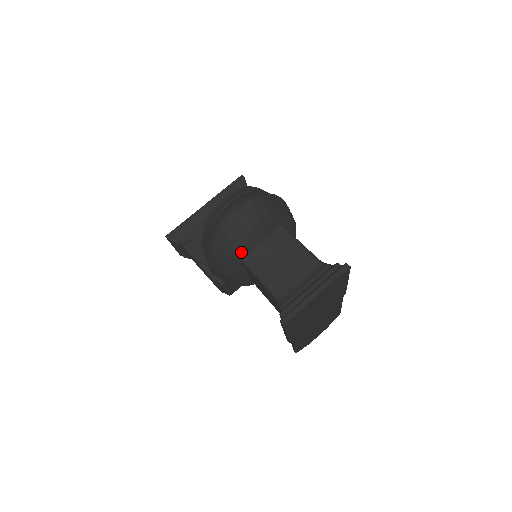
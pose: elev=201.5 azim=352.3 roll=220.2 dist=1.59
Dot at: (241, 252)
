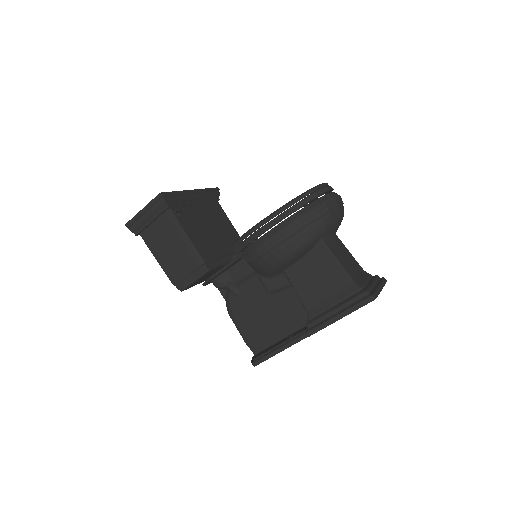
Dot at: (327, 232)
